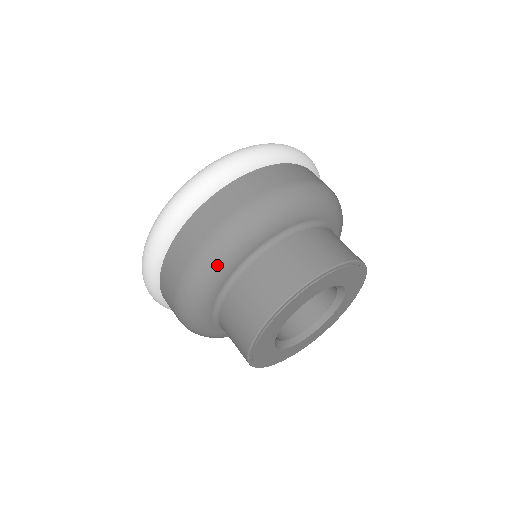
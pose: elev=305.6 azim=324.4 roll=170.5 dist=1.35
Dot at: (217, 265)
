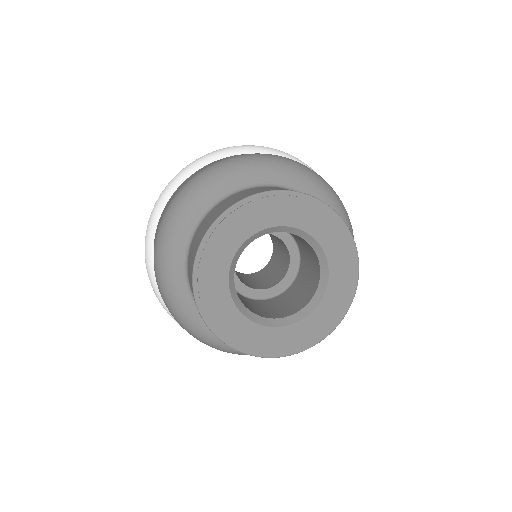
Dot at: (174, 221)
